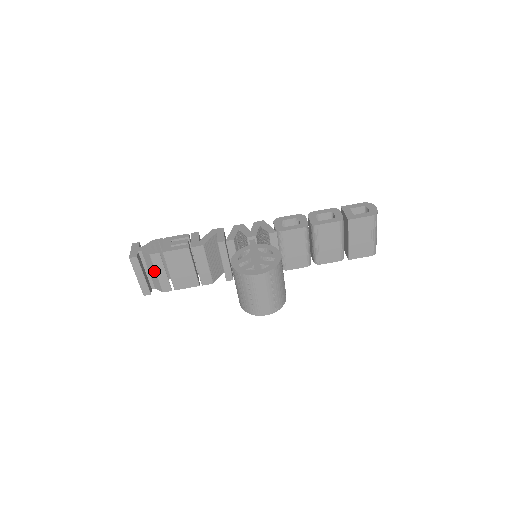
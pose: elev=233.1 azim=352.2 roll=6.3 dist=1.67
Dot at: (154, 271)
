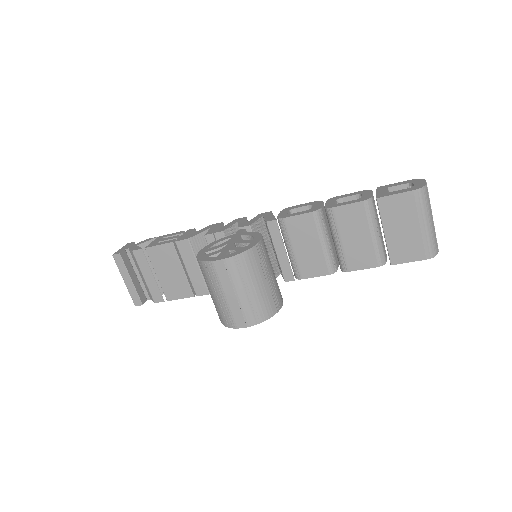
Dot at: (141, 274)
